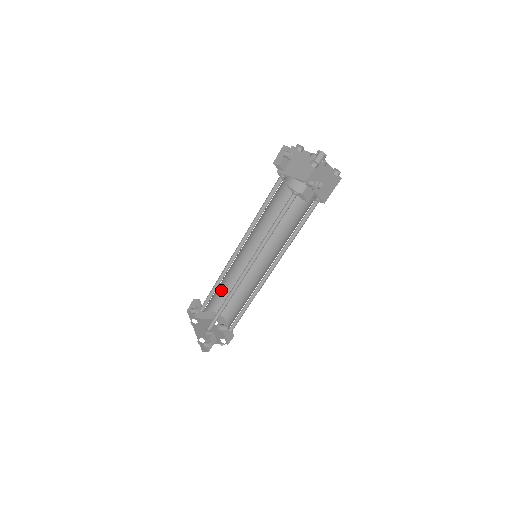
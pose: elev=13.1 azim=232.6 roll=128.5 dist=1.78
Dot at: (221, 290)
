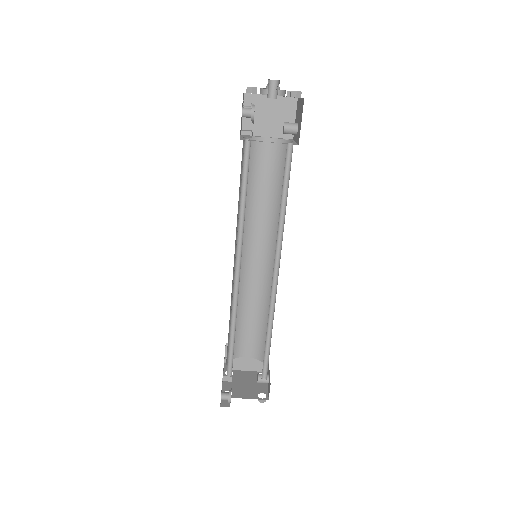
Dot at: (248, 323)
